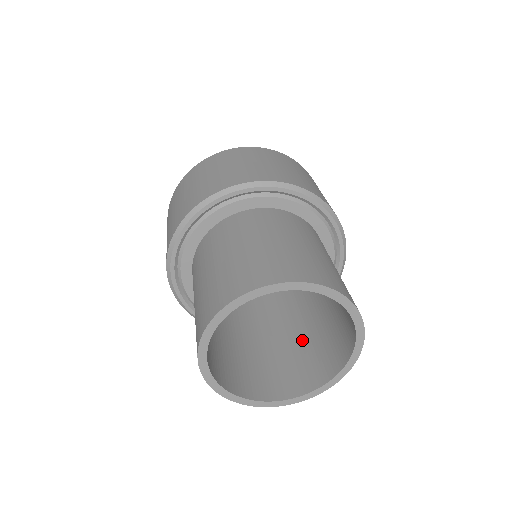
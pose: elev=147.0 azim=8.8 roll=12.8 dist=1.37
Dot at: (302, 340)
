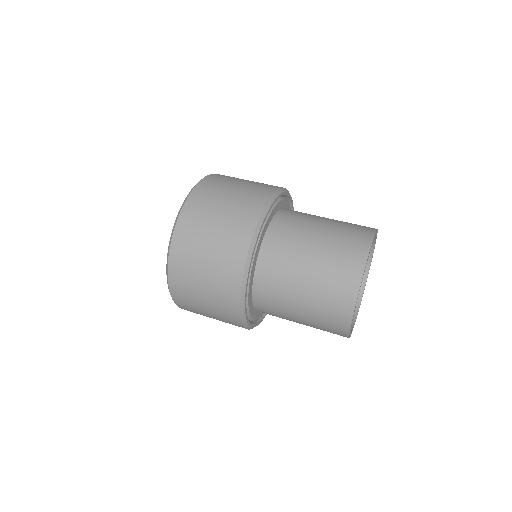
Dot at: occluded
